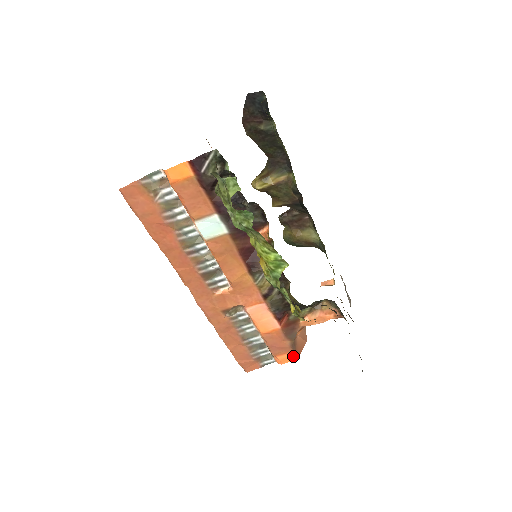
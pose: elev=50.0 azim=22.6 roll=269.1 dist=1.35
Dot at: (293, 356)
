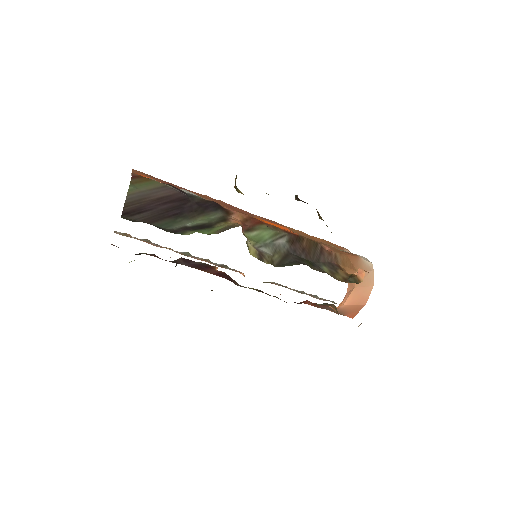
Dot at: (346, 315)
